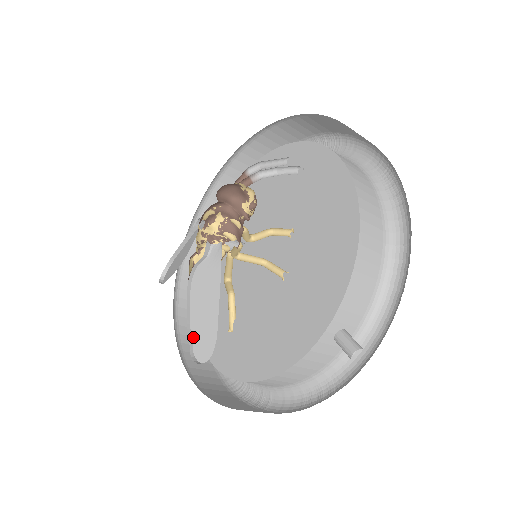
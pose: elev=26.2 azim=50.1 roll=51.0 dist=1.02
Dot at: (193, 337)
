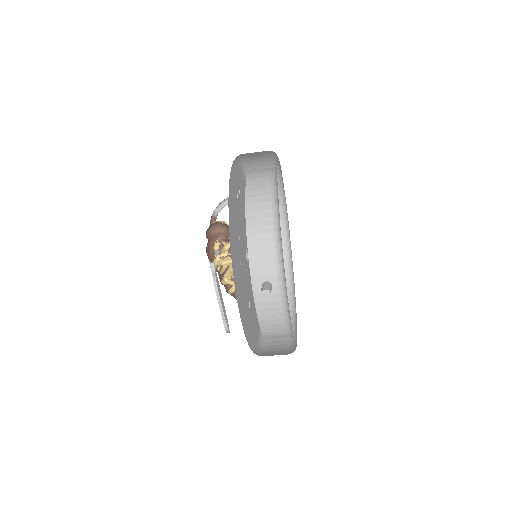
Dot at: (225, 319)
